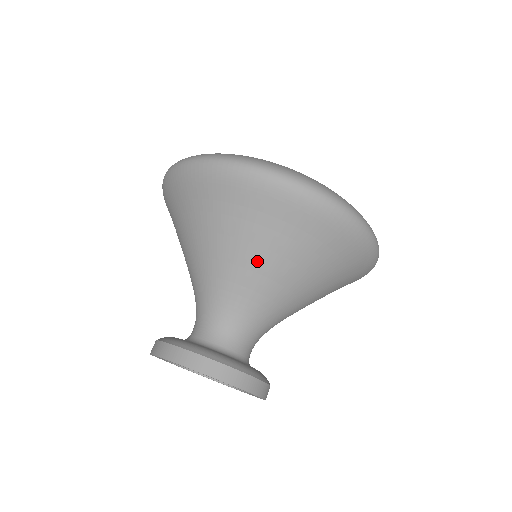
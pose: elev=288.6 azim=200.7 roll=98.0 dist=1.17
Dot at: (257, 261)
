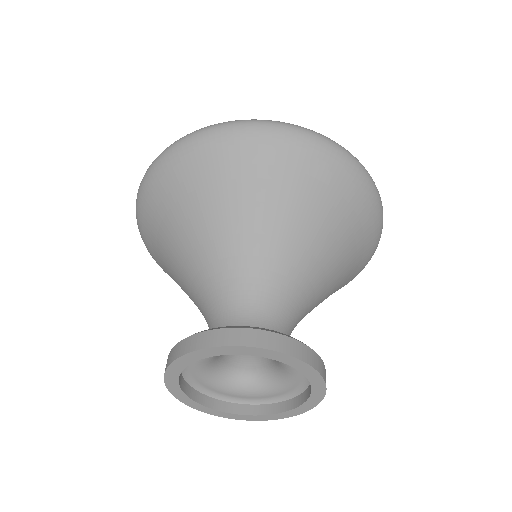
Dot at: (238, 220)
